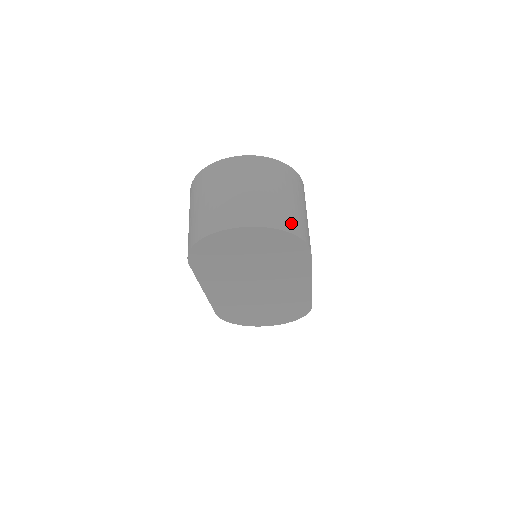
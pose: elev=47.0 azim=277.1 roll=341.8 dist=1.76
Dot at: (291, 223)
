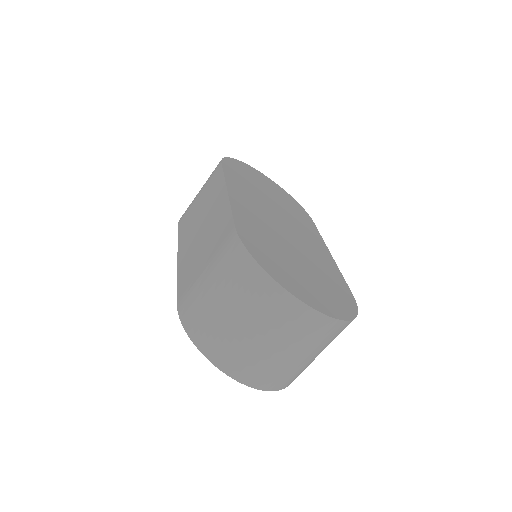
Dot at: occluded
